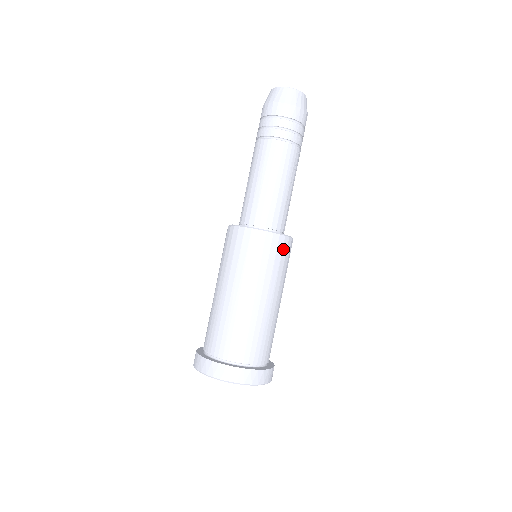
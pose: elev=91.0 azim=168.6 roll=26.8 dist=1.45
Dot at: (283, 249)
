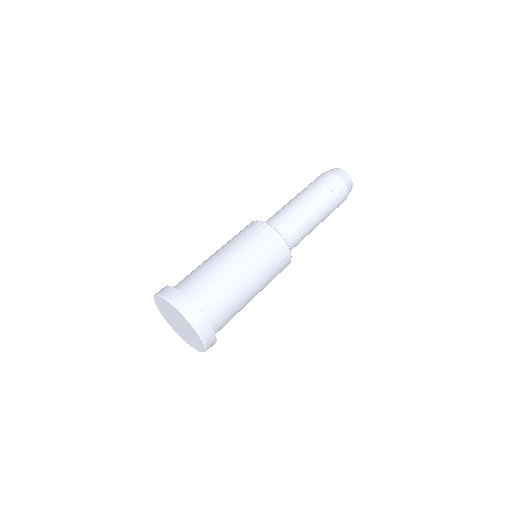
Dot at: (284, 264)
